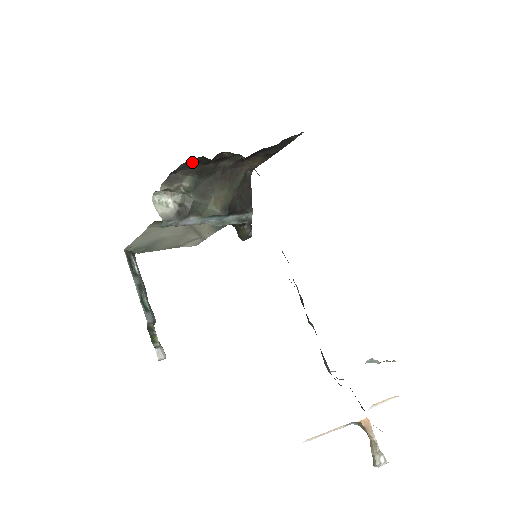
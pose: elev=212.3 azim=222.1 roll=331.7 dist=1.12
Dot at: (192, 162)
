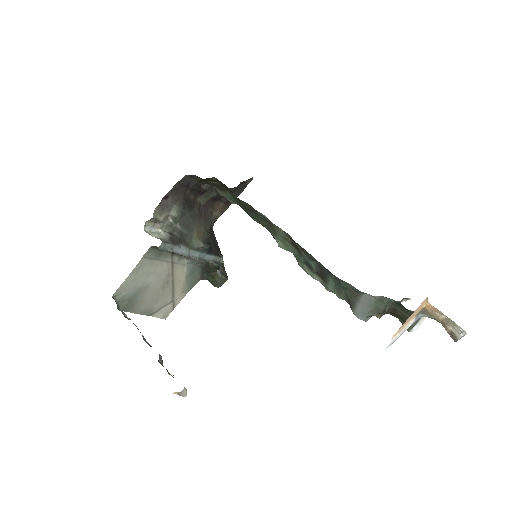
Dot at: (183, 184)
